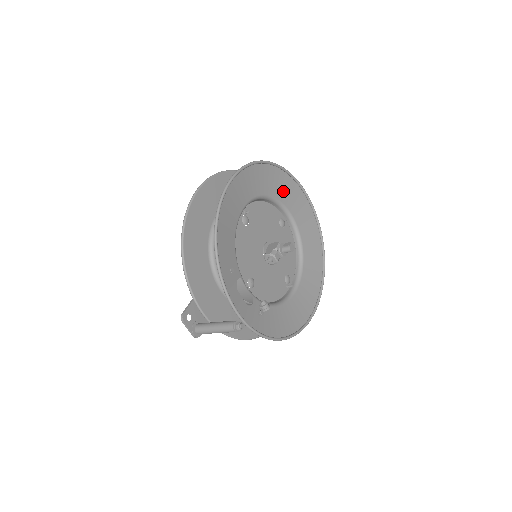
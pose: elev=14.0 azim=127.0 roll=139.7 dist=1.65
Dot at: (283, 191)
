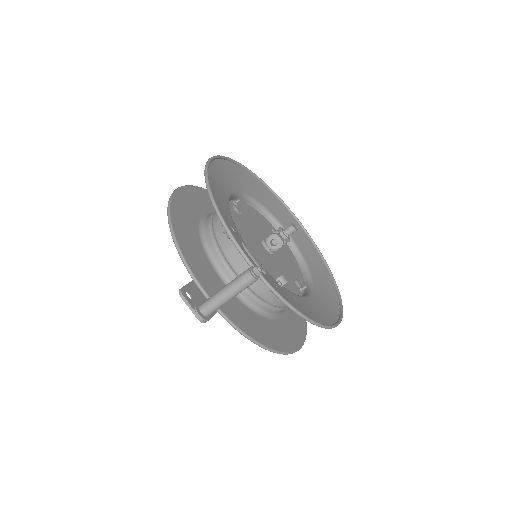
Dot at: (269, 203)
